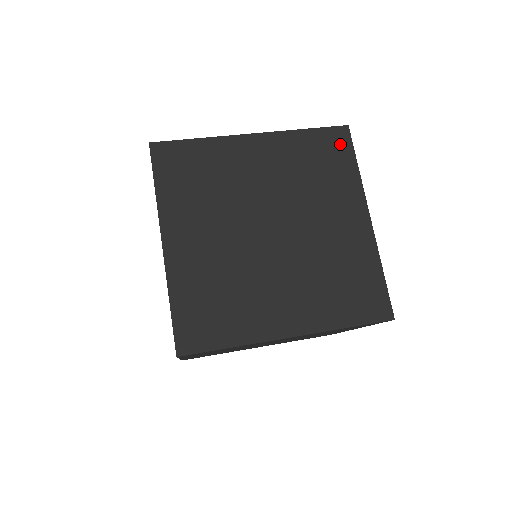
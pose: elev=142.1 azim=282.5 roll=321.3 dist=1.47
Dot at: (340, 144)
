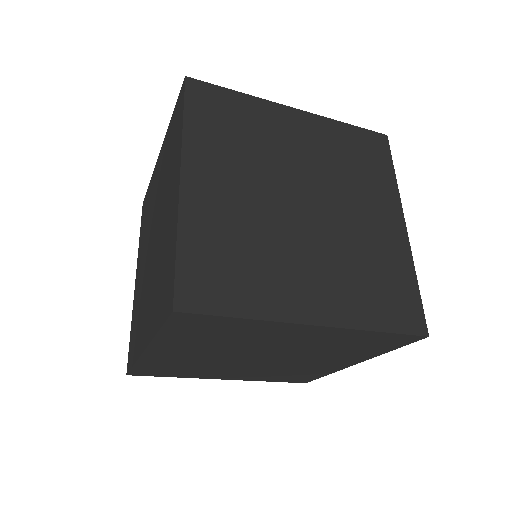
Dot at: occluded
